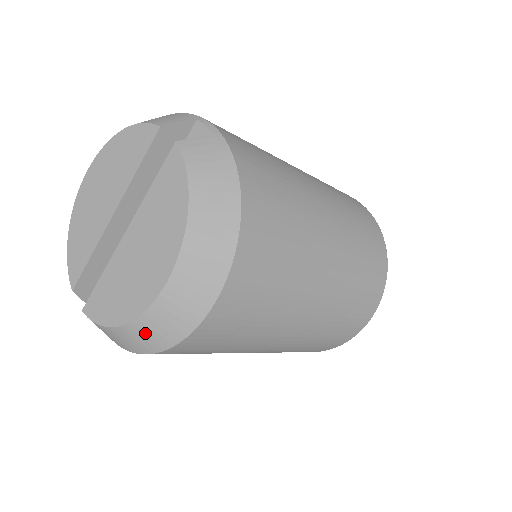
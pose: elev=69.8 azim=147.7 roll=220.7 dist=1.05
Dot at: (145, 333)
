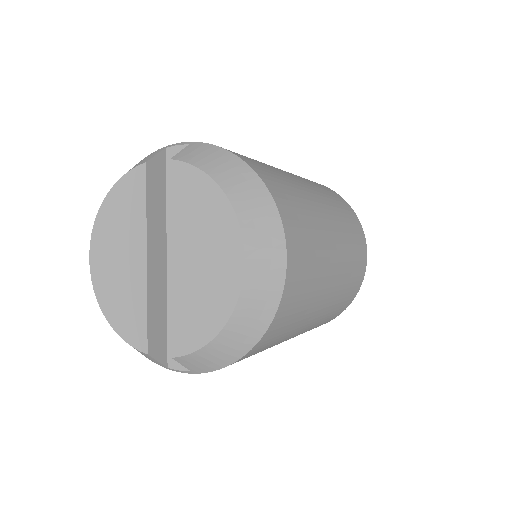
Dot at: (248, 317)
